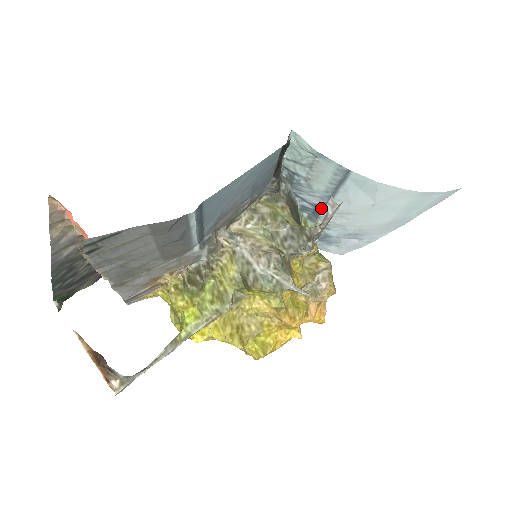
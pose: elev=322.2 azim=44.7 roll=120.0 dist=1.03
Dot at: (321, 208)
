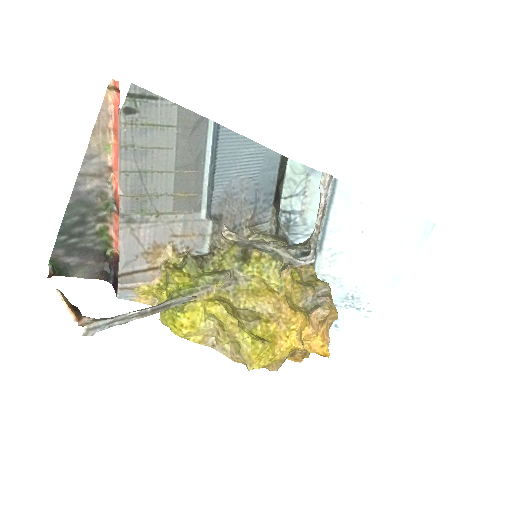
Dot at: (316, 252)
